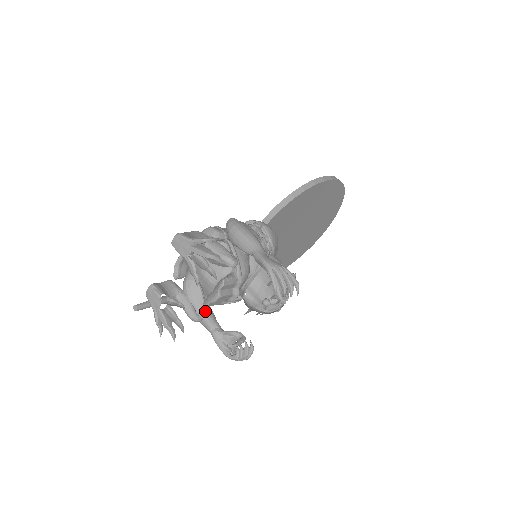
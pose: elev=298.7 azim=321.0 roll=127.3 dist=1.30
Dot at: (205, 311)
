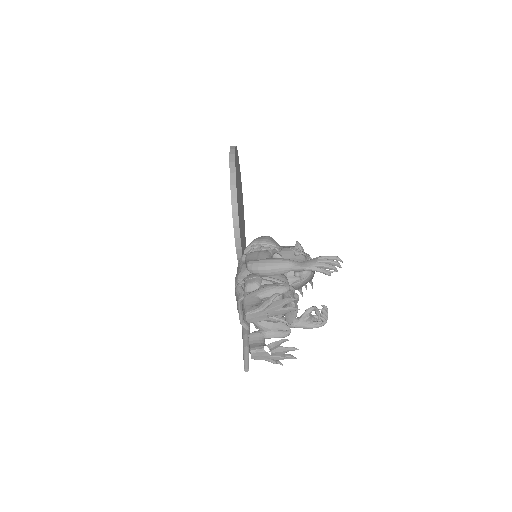
Dot at: occluded
